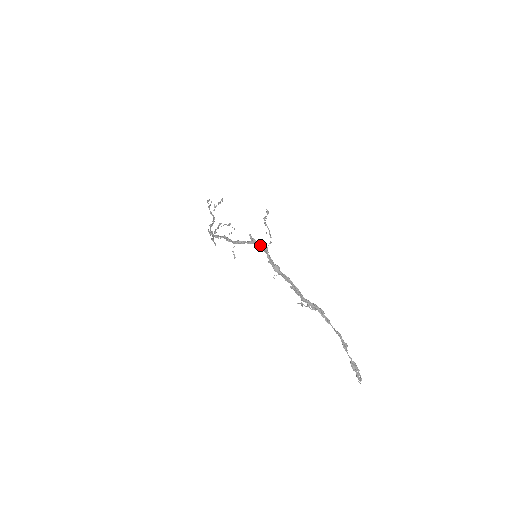
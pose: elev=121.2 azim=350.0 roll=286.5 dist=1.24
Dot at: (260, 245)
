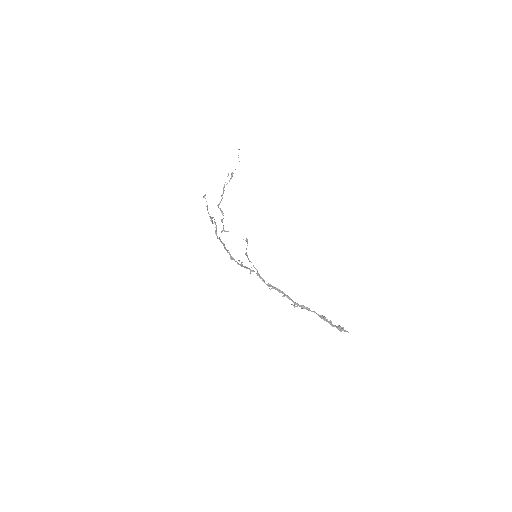
Dot at: occluded
